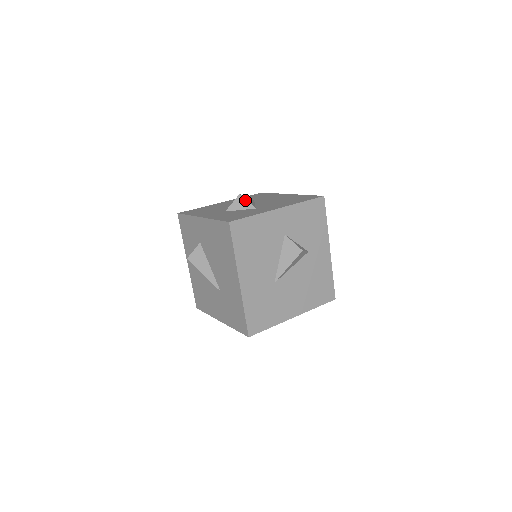
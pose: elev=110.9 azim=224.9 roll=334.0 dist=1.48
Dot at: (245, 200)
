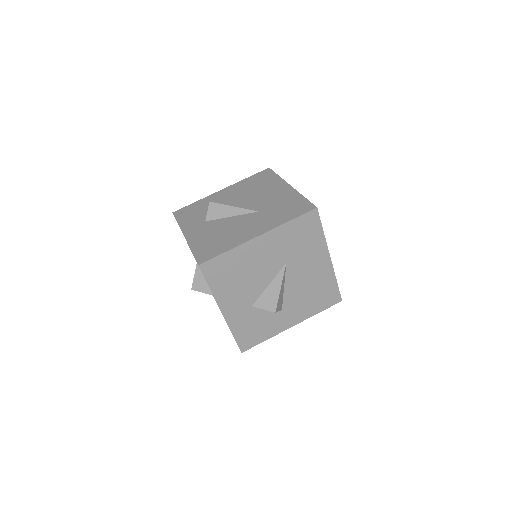
Dot at: occluded
